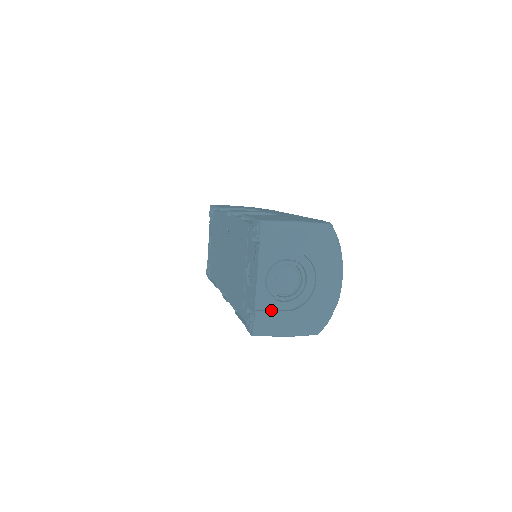
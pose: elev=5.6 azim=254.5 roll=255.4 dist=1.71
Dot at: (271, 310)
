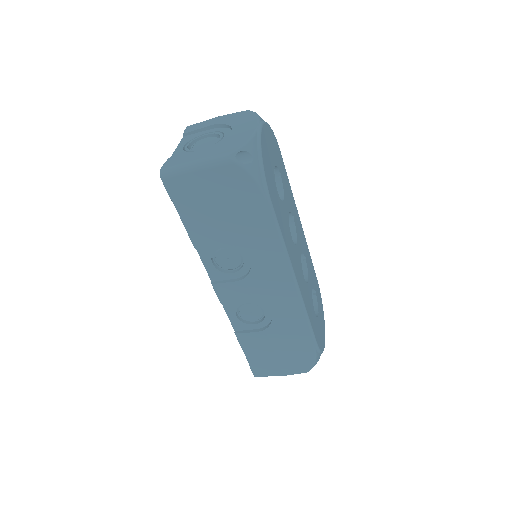
Dot at: occluded
